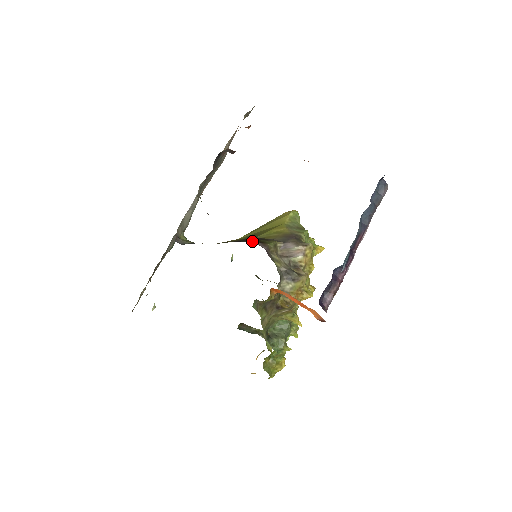
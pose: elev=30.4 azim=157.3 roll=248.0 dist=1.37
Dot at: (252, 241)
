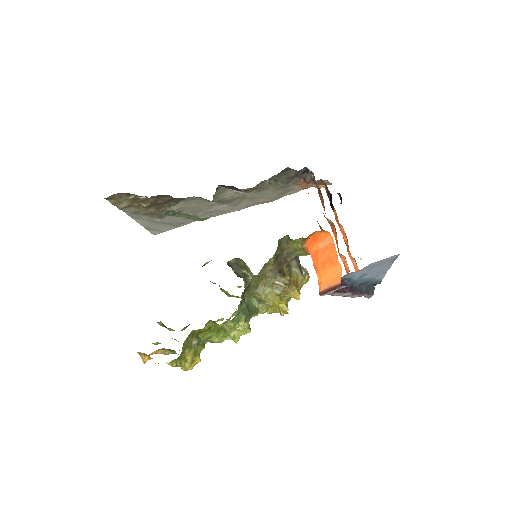
Dot at: occluded
